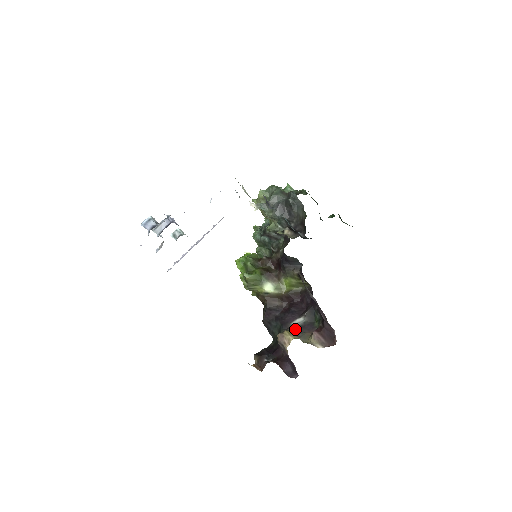
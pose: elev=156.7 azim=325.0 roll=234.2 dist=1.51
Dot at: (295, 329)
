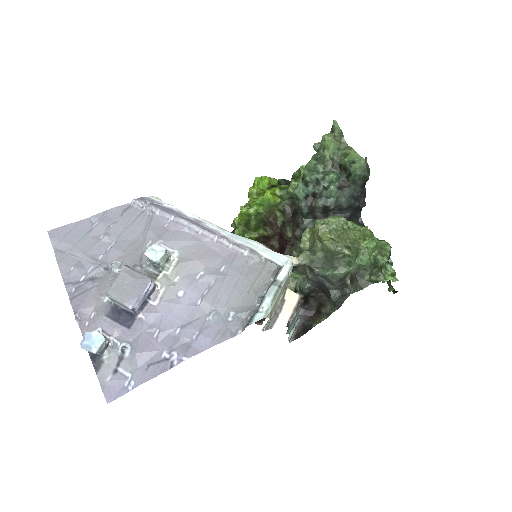
Dot at: occluded
